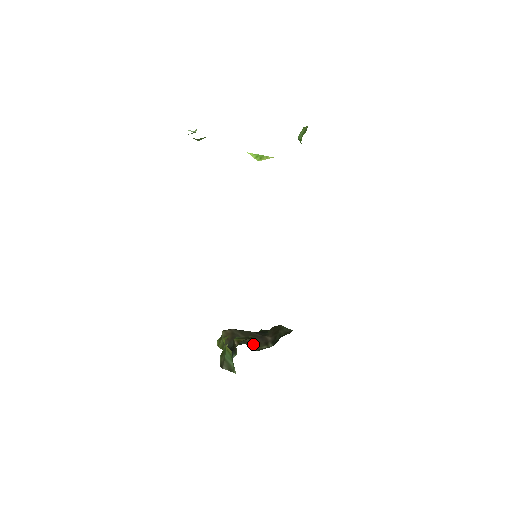
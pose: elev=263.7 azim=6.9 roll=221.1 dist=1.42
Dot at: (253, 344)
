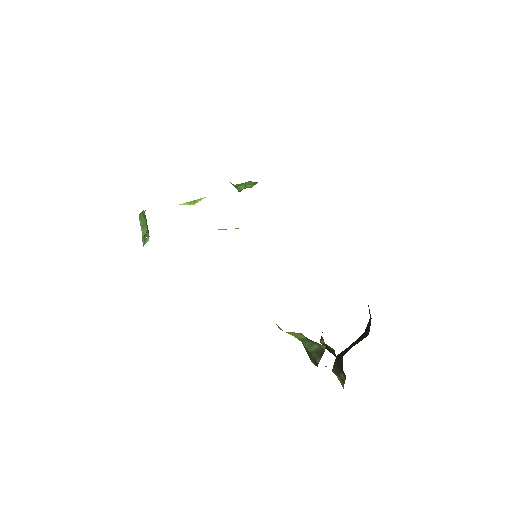
Dot at: (359, 341)
